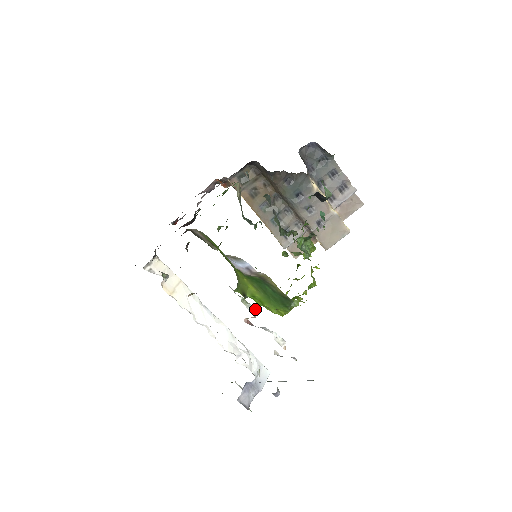
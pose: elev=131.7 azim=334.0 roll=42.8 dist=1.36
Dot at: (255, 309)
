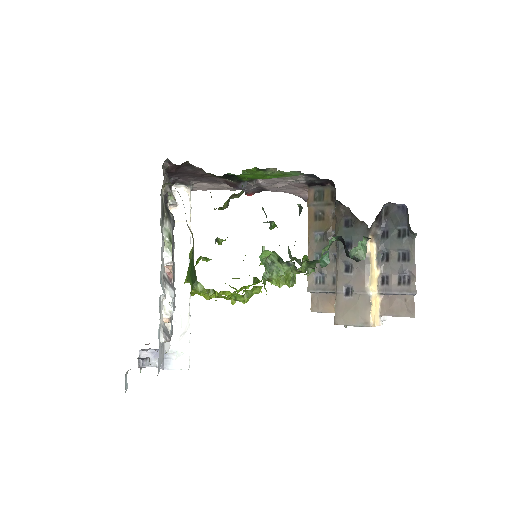
Dot at: (171, 260)
